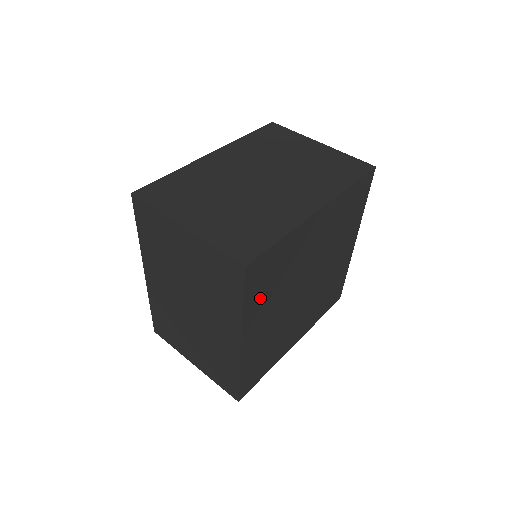
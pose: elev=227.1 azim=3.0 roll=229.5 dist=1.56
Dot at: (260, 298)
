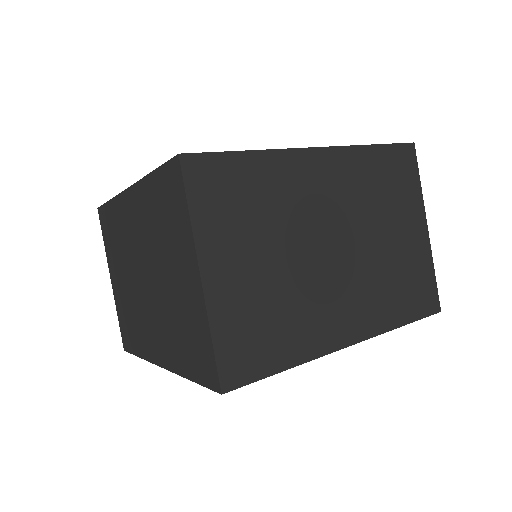
Dot at: occluded
